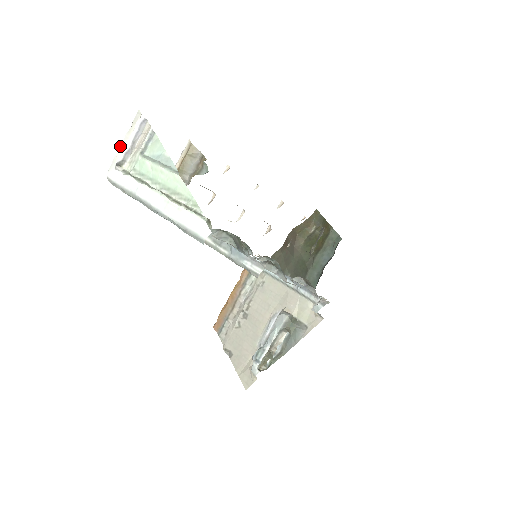
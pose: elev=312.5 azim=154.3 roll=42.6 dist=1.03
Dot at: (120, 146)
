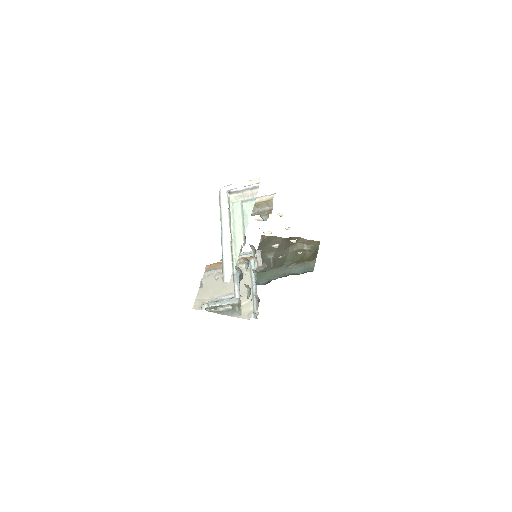
Dot at: (238, 183)
